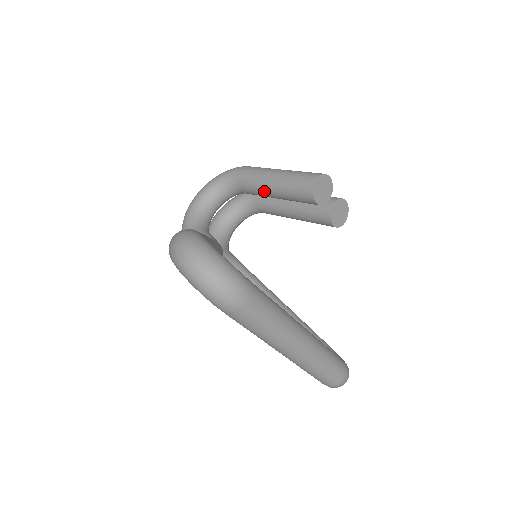
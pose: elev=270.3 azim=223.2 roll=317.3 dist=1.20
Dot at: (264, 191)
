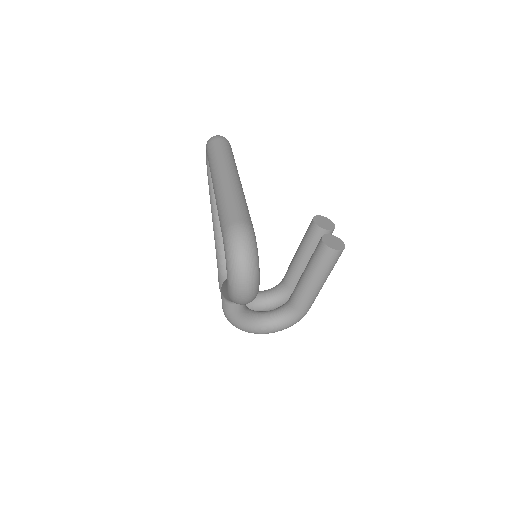
Dot at: (293, 258)
